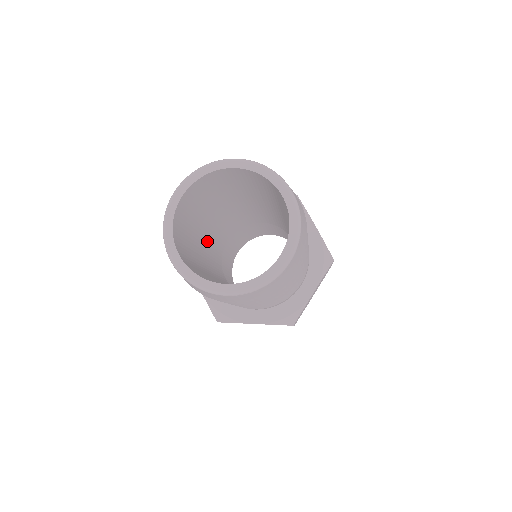
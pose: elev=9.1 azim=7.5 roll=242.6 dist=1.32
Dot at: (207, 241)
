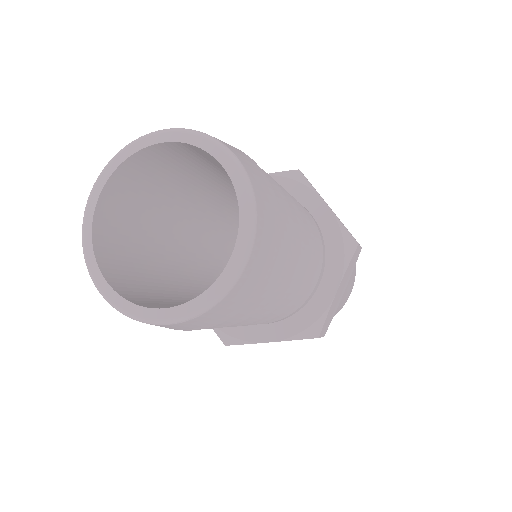
Dot at: (184, 249)
